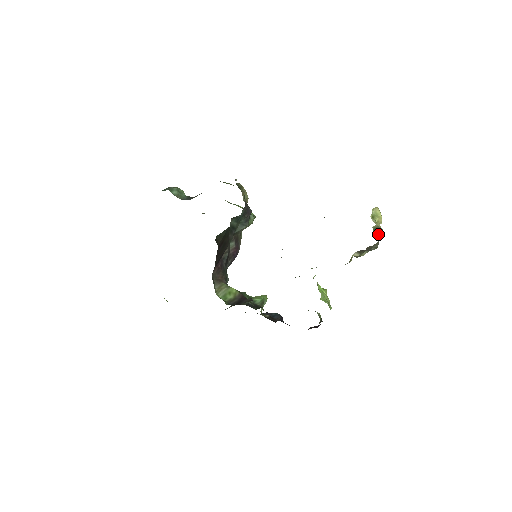
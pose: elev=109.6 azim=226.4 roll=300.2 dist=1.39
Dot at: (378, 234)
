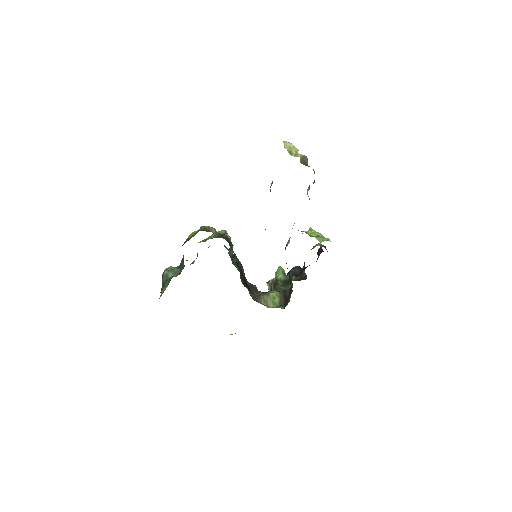
Dot at: (306, 163)
